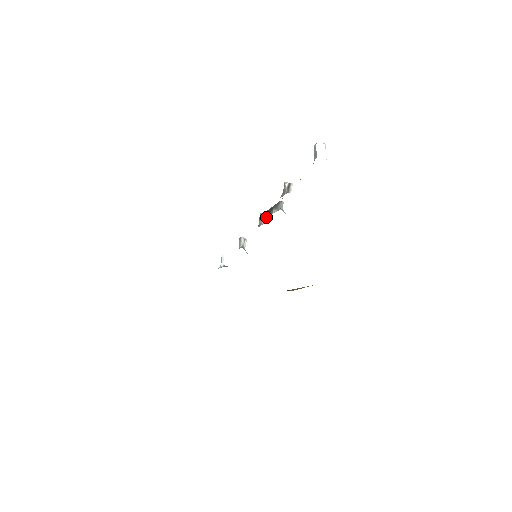
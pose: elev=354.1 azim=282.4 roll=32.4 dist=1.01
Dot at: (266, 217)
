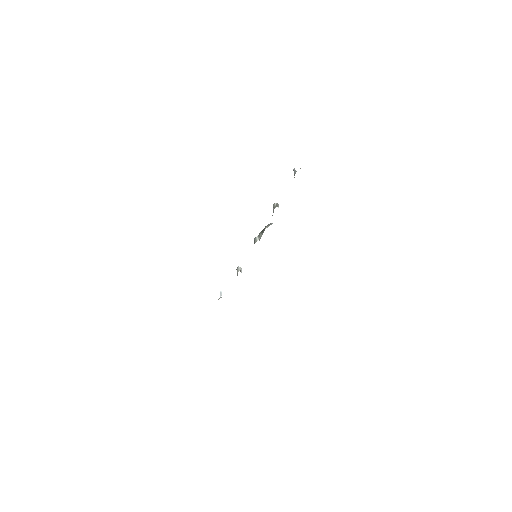
Dot at: (260, 236)
